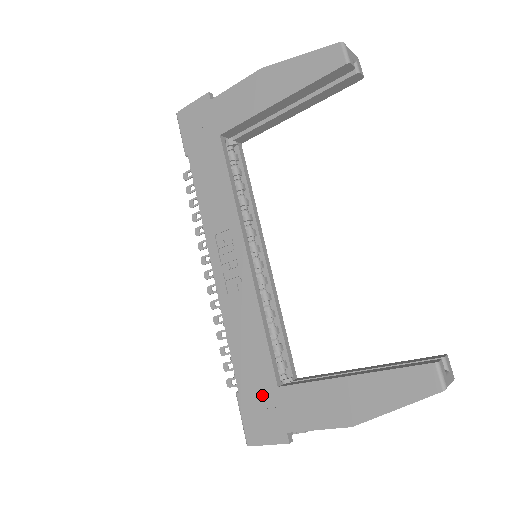
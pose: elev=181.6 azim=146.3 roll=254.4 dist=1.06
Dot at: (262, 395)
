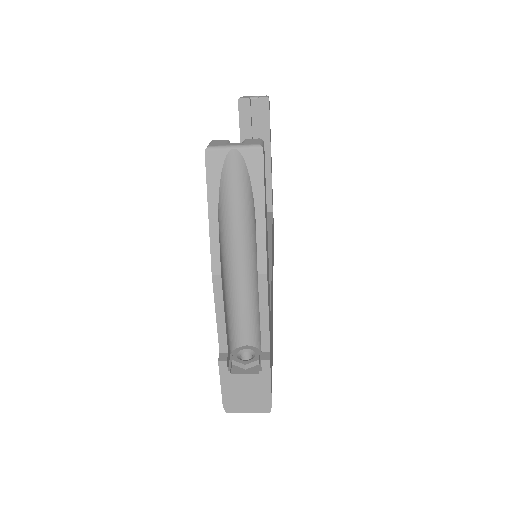
Dot at: occluded
